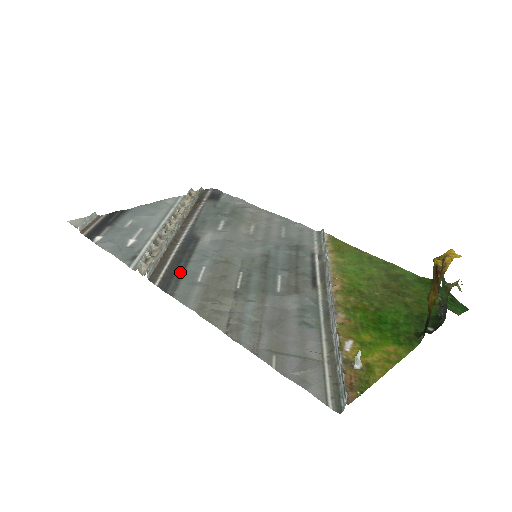
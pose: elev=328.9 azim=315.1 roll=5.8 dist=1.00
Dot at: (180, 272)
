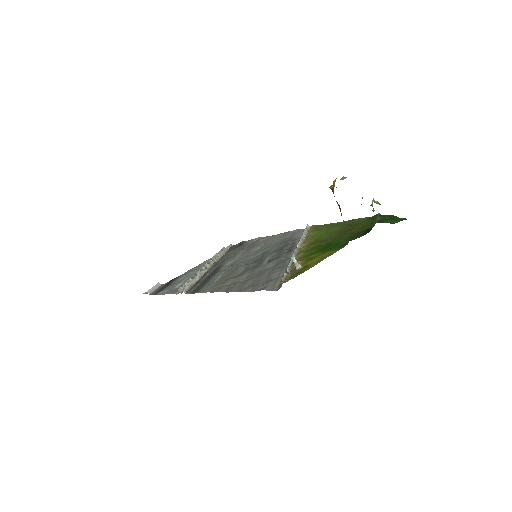
Dot at: (205, 283)
